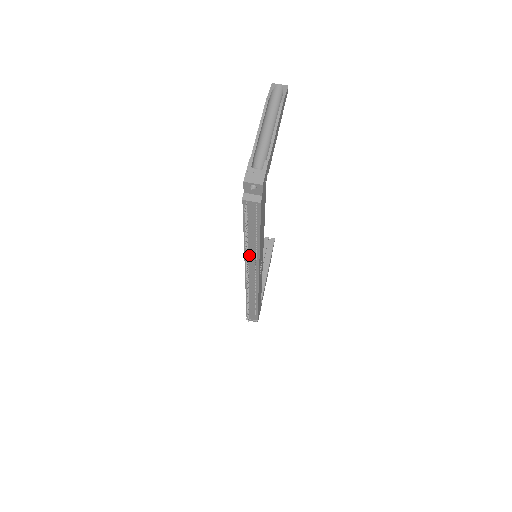
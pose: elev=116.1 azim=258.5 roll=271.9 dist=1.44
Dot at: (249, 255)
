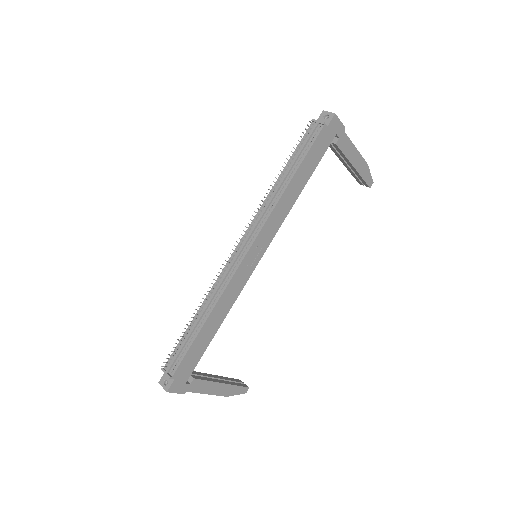
Dot at: (265, 207)
